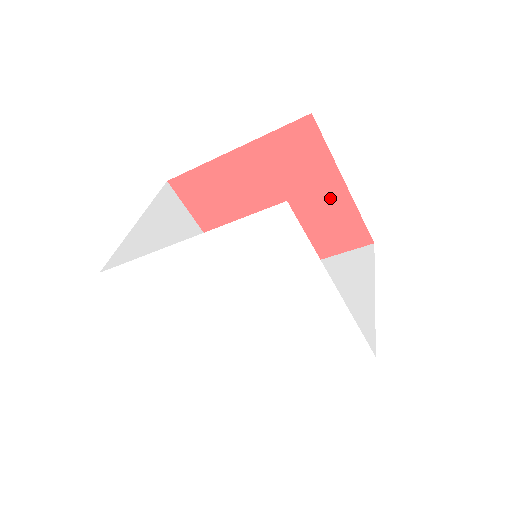
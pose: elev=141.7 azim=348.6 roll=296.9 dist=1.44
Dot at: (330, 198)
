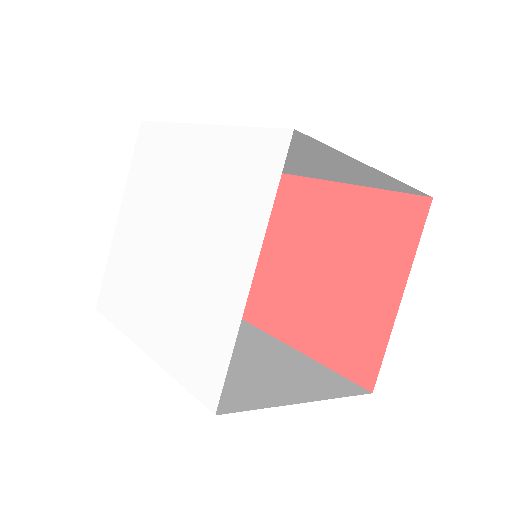
Dot at: (376, 300)
